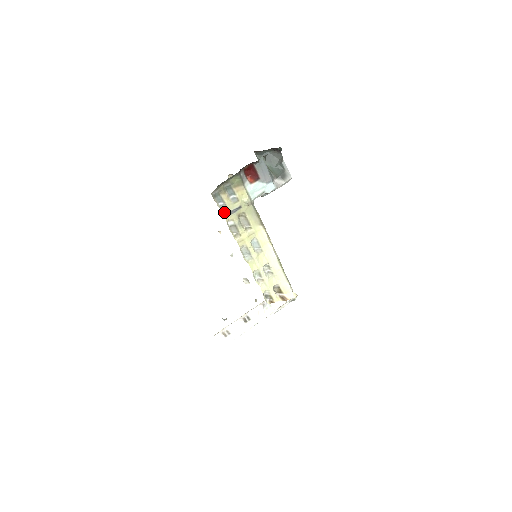
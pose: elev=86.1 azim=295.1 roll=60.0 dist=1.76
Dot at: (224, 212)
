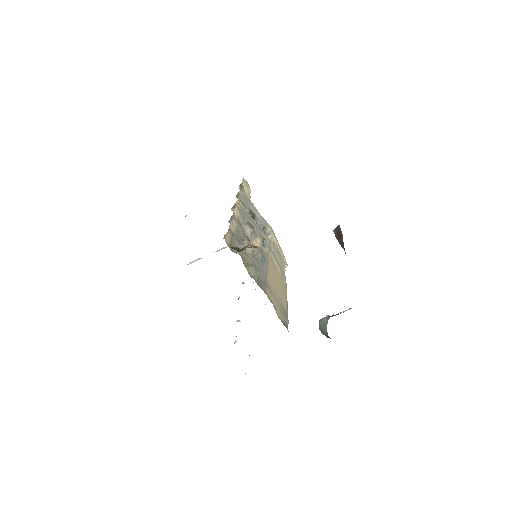
Dot at: occluded
